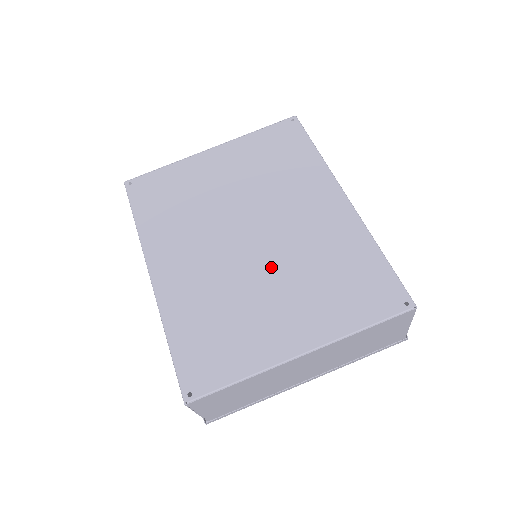
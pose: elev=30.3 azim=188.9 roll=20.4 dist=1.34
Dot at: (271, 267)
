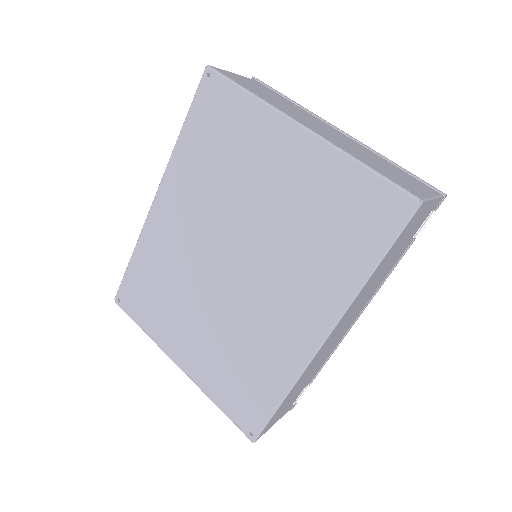
Dot at: (217, 304)
